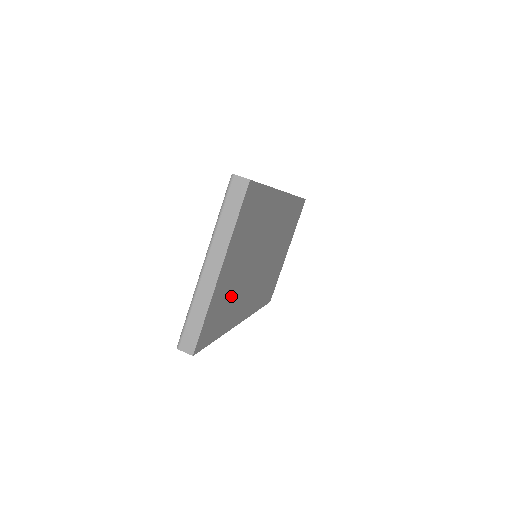
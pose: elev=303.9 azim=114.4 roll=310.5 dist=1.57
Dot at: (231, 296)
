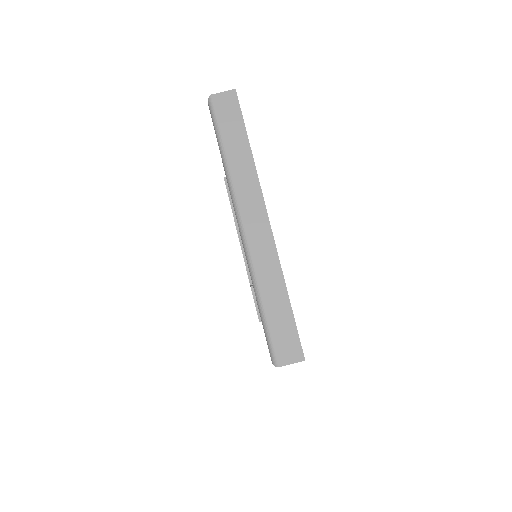
Dot at: occluded
